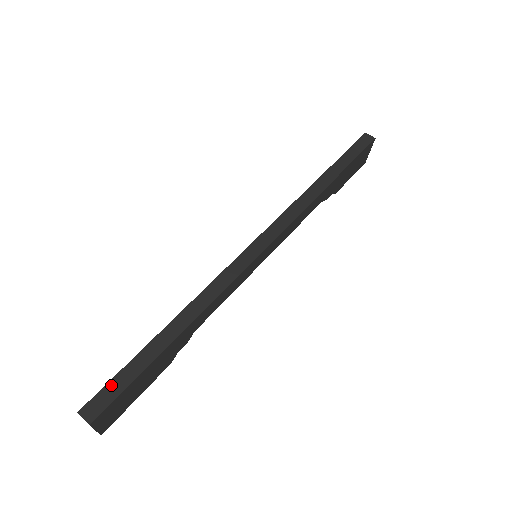
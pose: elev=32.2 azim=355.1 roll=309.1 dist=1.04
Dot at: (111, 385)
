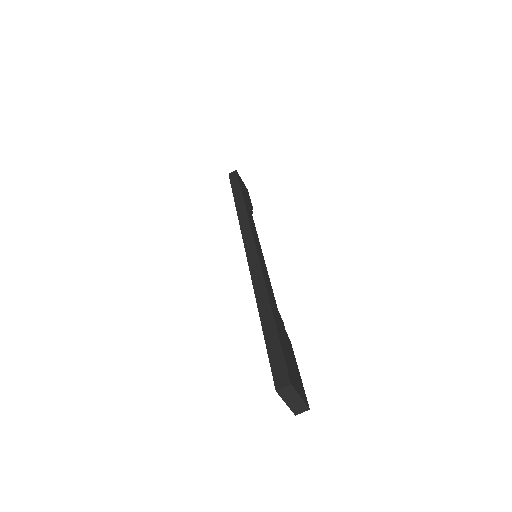
Dot at: (273, 361)
